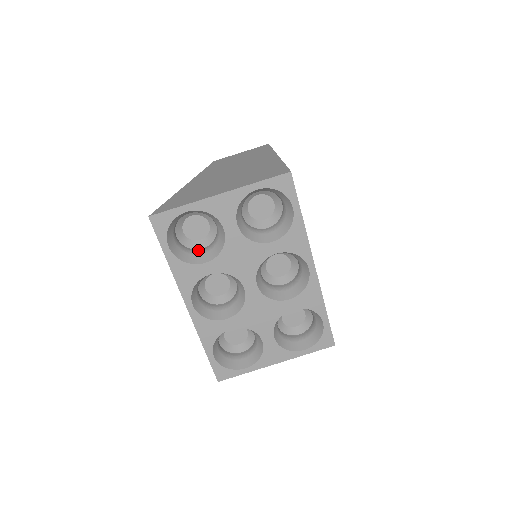
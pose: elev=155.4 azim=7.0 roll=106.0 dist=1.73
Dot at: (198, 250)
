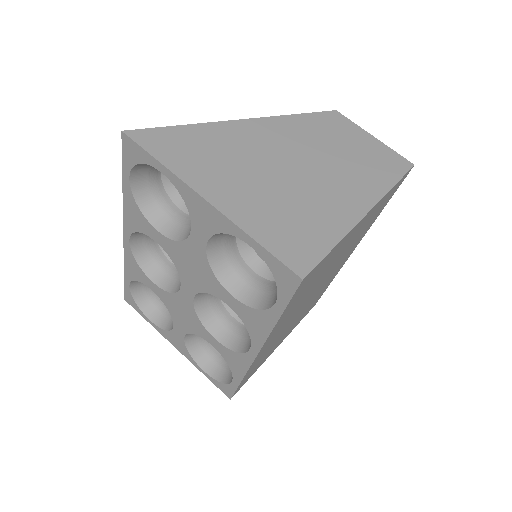
Dot at: (172, 206)
